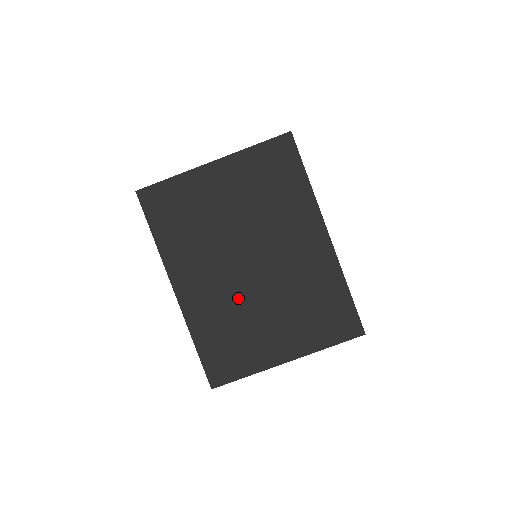
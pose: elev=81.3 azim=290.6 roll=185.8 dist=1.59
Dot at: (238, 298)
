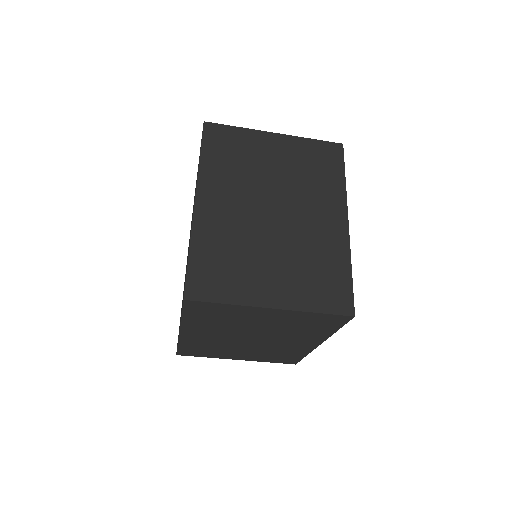
Dot at: (227, 344)
